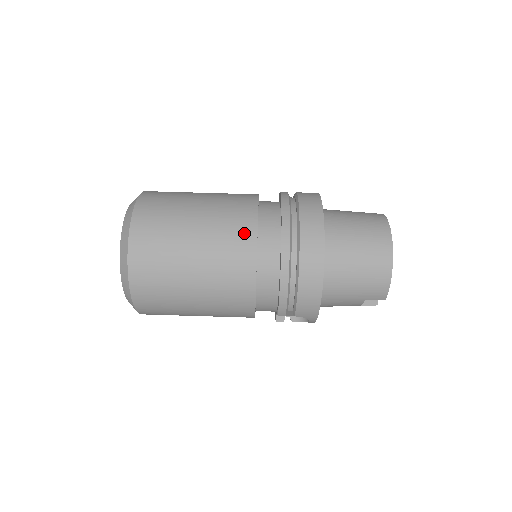
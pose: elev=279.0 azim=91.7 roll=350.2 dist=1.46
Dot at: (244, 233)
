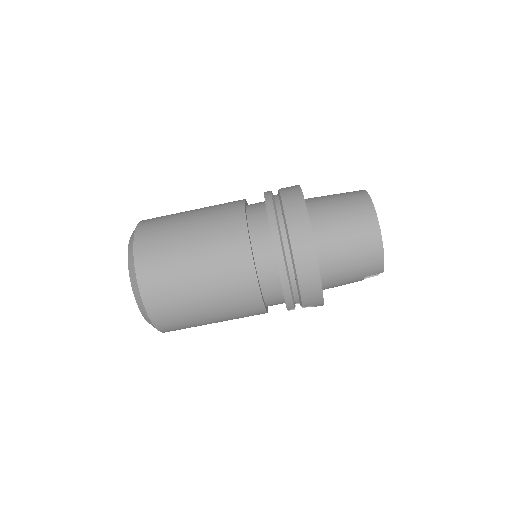
Dot at: (238, 249)
